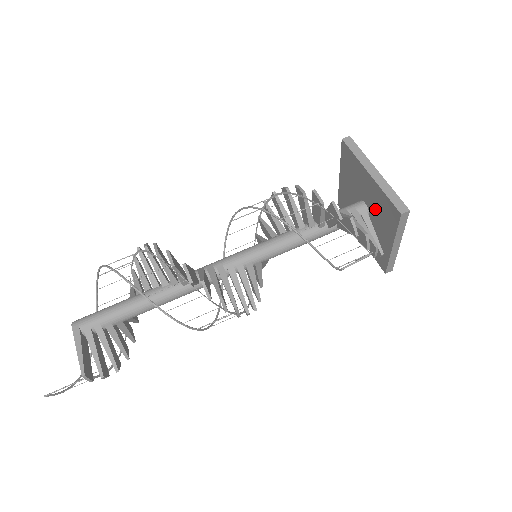
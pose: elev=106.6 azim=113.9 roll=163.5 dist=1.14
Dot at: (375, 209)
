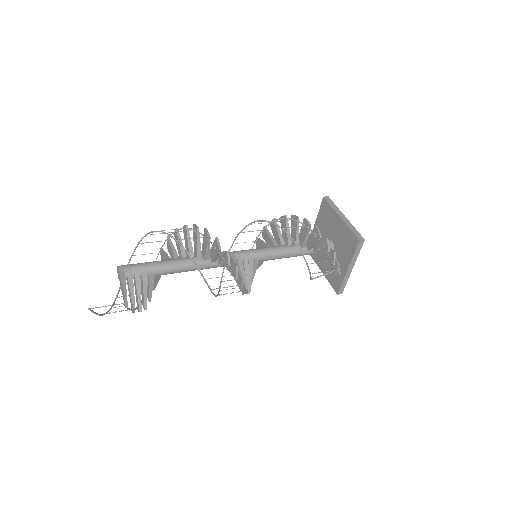
Dot at: (339, 243)
